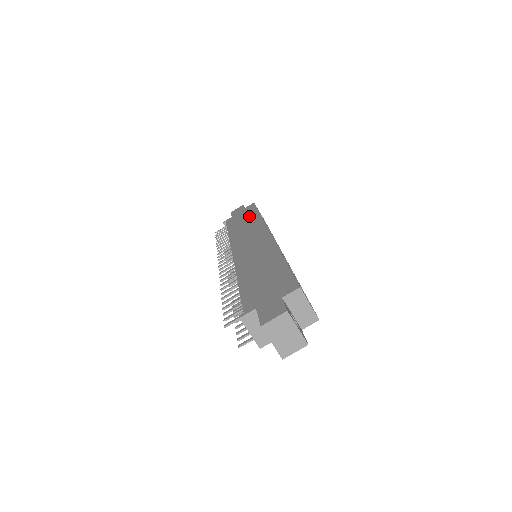
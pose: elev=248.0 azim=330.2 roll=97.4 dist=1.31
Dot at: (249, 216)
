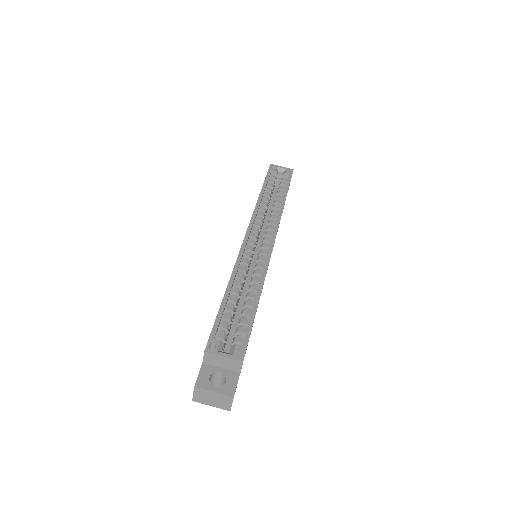
Dot at: occluded
